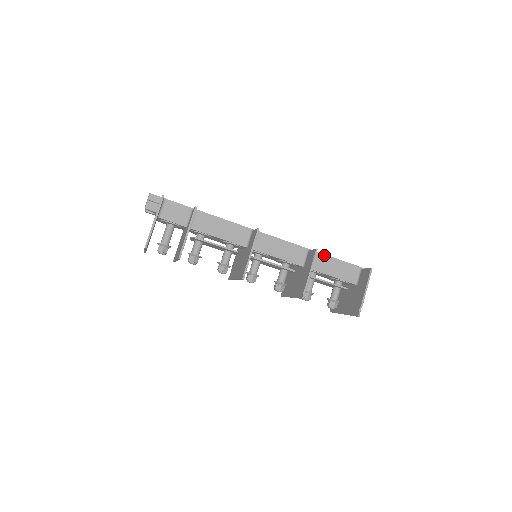
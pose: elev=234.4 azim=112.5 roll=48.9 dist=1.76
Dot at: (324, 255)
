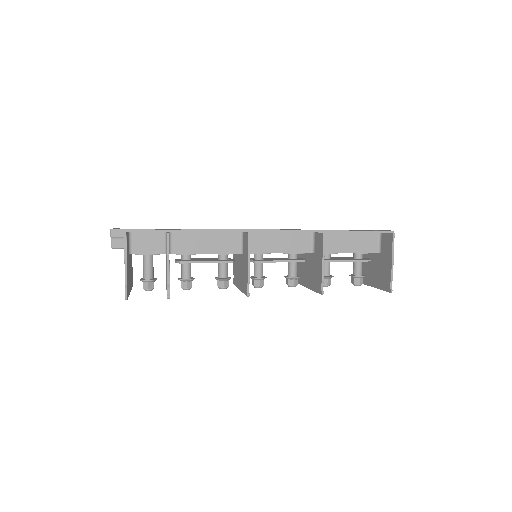
Dot at: (334, 231)
